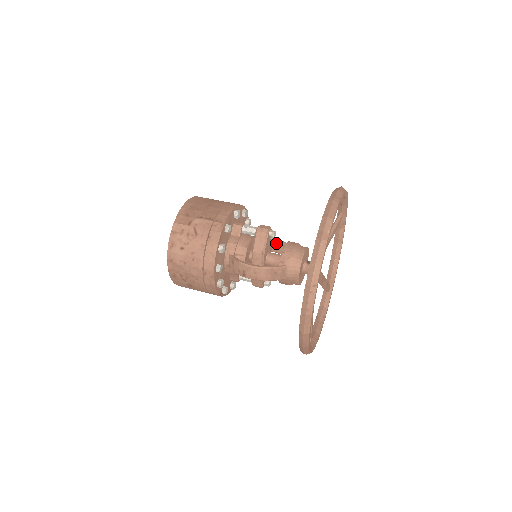
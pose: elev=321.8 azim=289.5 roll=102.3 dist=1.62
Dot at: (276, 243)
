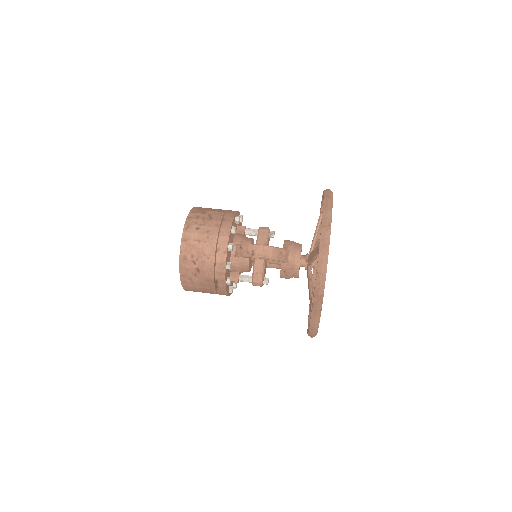
Dot at: occluded
